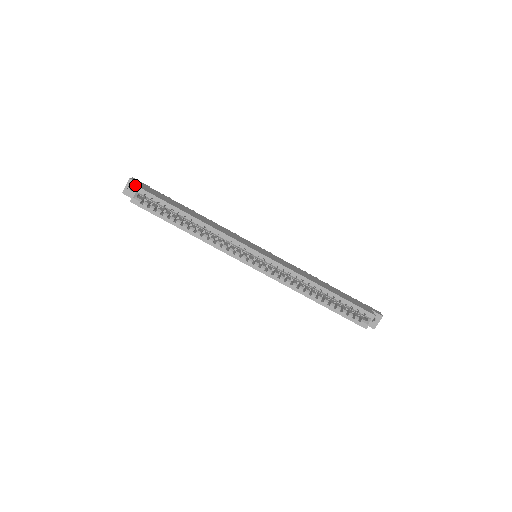
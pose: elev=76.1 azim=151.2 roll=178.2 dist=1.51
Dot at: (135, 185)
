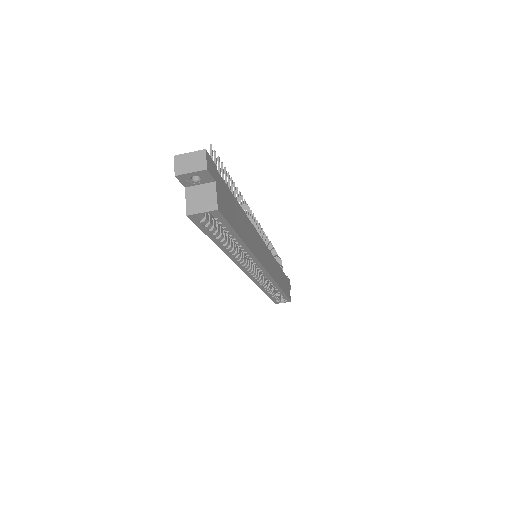
Dot at: (206, 178)
